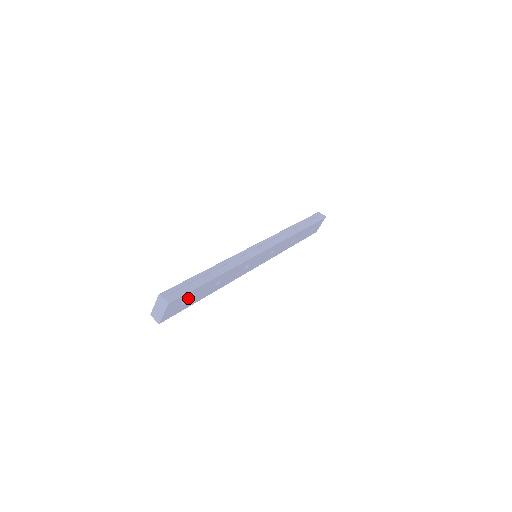
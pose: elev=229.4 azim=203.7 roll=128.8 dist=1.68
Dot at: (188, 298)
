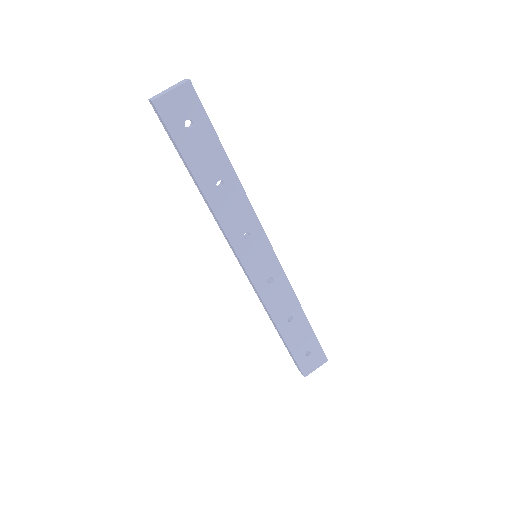
Dot at: (196, 128)
